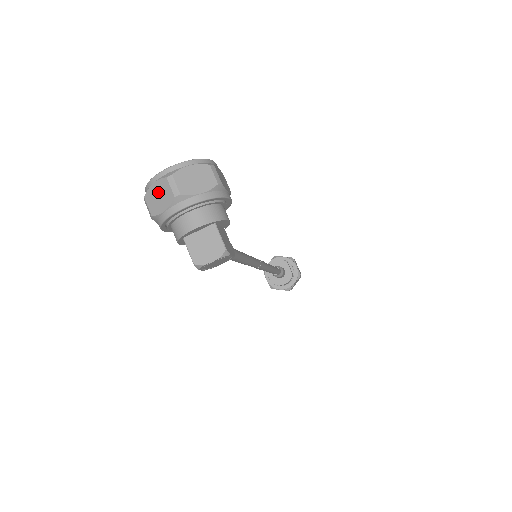
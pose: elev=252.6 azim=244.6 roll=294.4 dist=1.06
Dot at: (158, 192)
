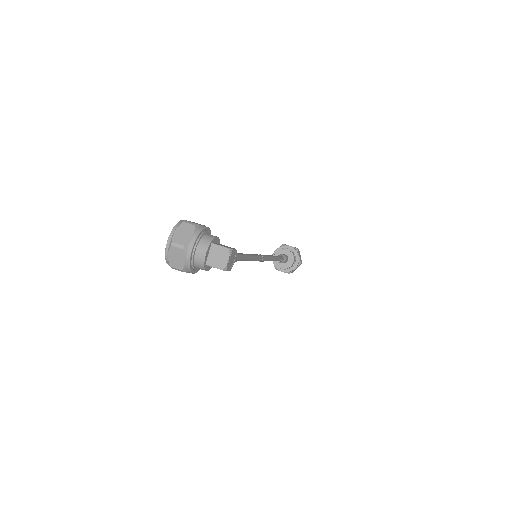
Dot at: (174, 256)
